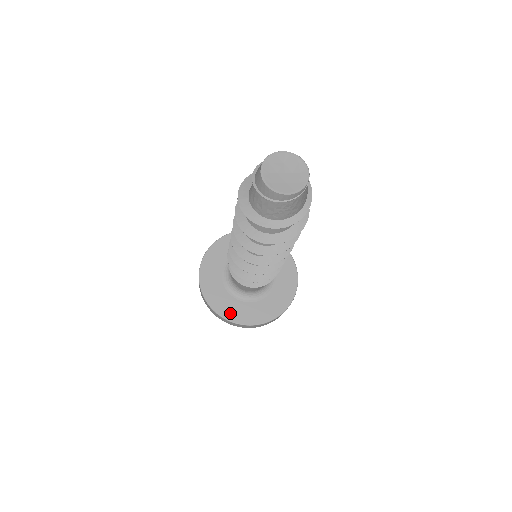
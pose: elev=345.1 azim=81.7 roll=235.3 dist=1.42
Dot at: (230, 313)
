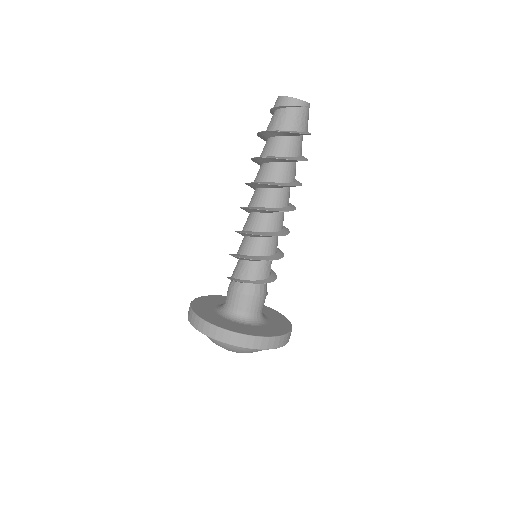
Dot at: (231, 328)
